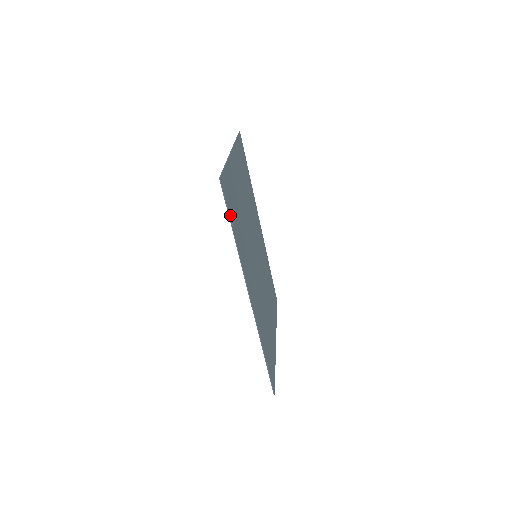
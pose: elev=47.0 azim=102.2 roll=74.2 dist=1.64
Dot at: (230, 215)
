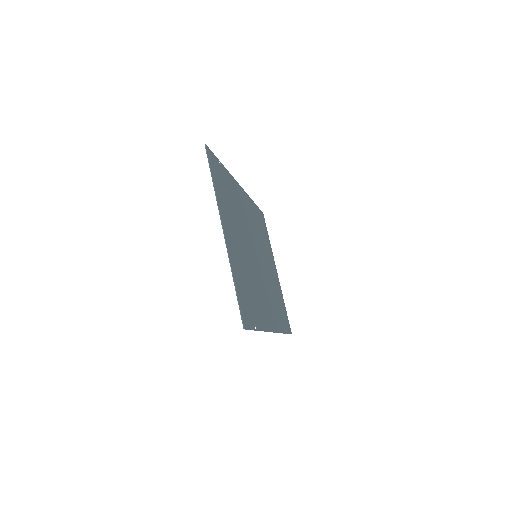
Dot at: (253, 325)
